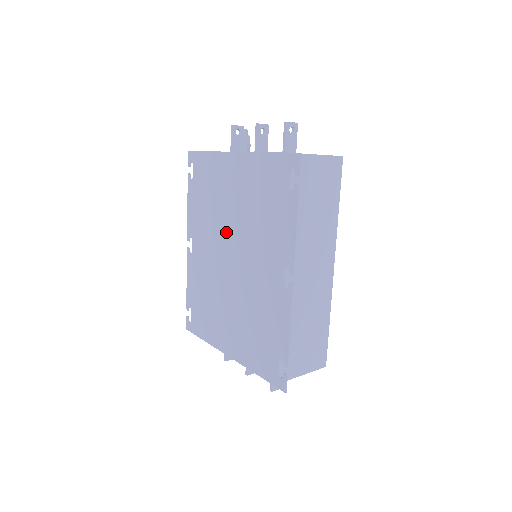
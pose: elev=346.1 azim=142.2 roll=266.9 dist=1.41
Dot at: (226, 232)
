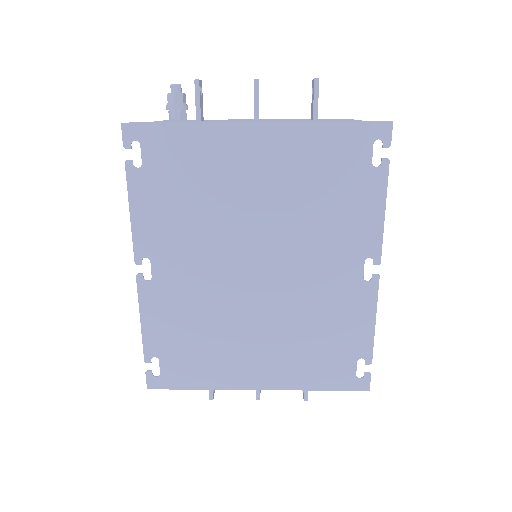
Dot at: (241, 236)
